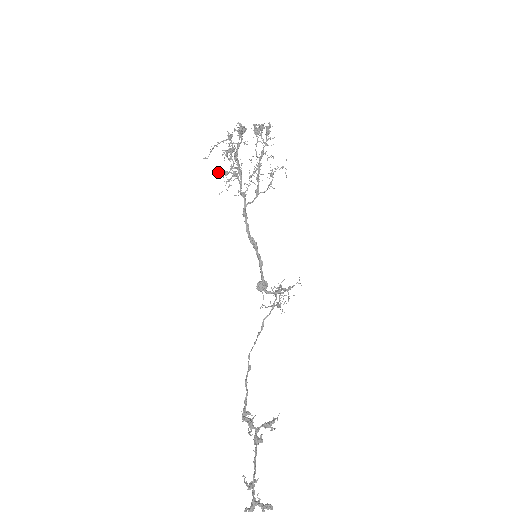
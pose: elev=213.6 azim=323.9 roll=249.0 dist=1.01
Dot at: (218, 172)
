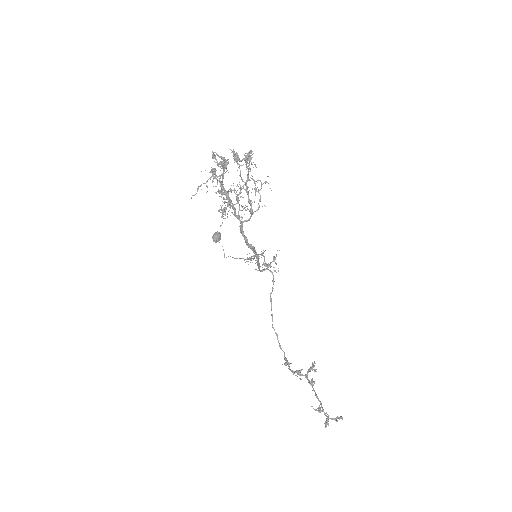
Dot at: (218, 211)
